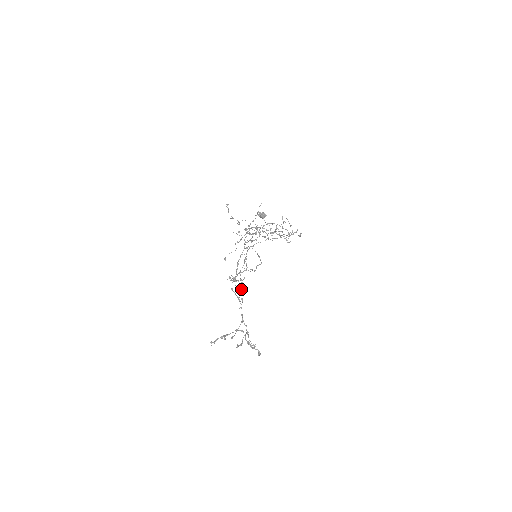
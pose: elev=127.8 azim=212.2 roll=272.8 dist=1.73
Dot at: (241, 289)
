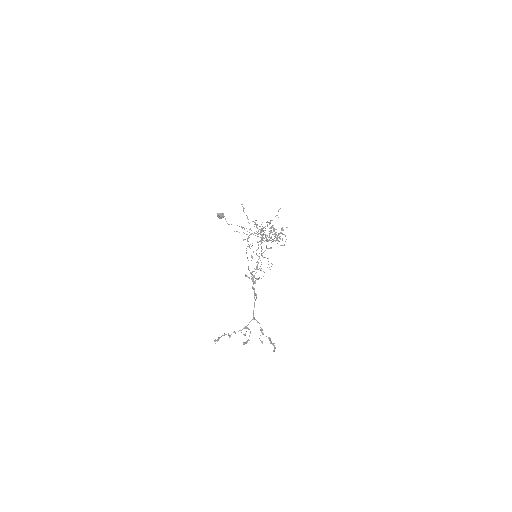
Dot at: occluded
